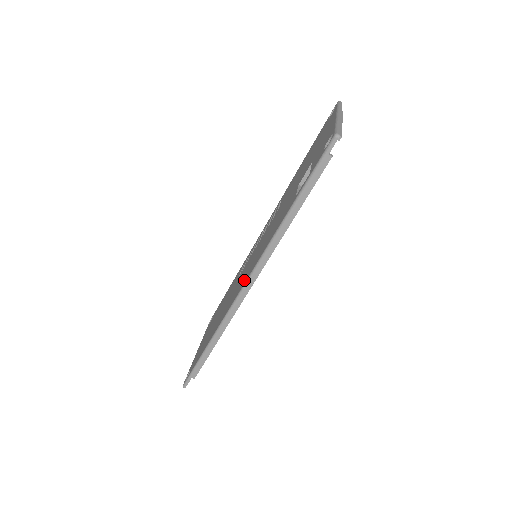
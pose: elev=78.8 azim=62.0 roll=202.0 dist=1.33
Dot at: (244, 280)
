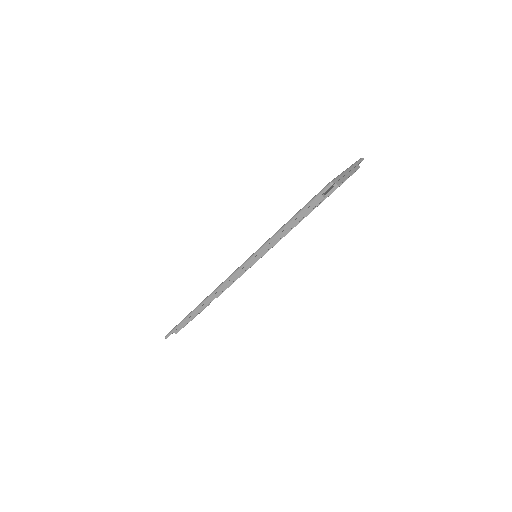
Dot at: occluded
